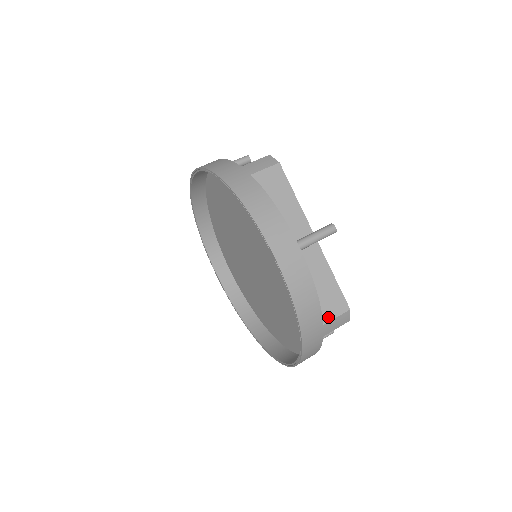
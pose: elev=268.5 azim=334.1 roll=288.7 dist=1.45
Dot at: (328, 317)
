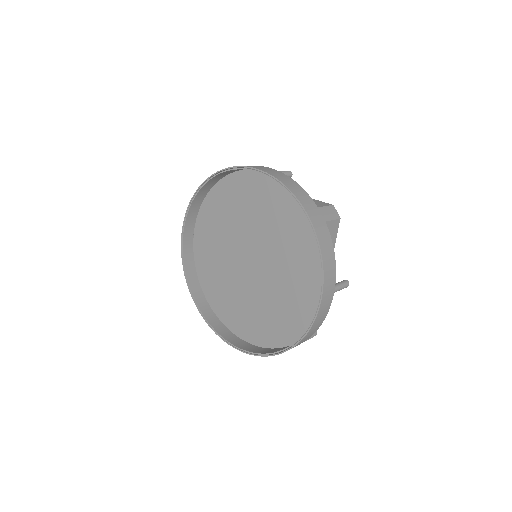
Dot at: occluded
